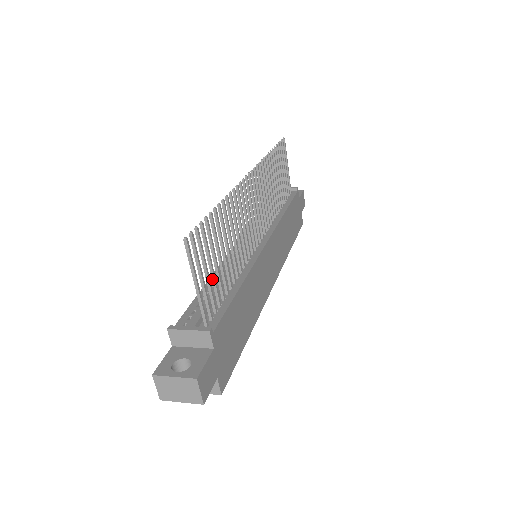
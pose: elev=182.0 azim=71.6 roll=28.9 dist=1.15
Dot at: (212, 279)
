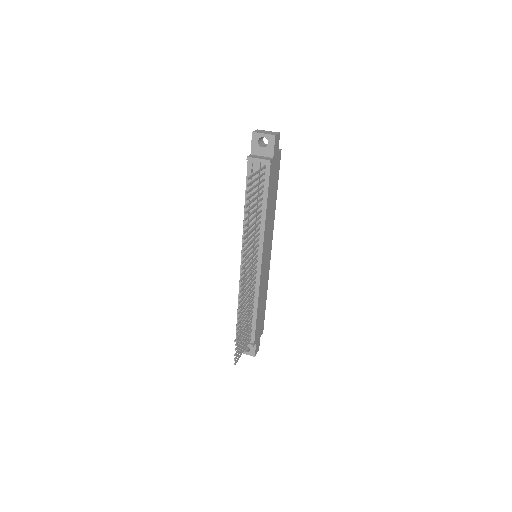
Dot at: (246, 334)
